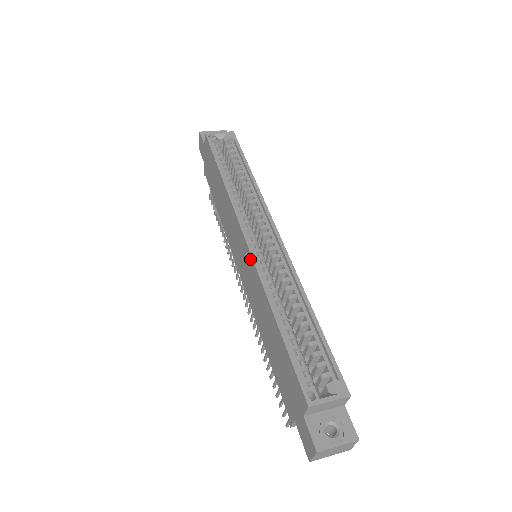
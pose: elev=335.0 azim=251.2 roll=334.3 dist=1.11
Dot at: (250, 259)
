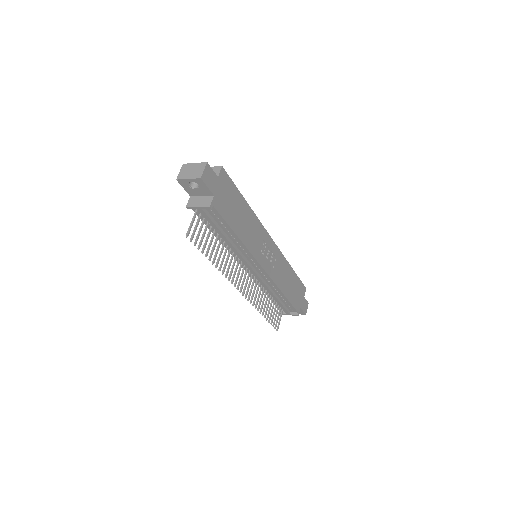
Dot at: occluded
